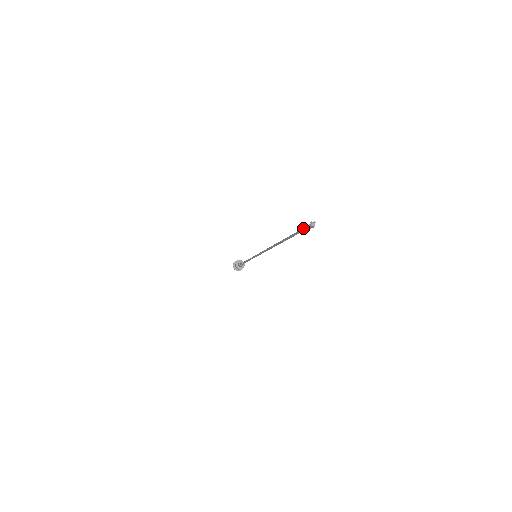
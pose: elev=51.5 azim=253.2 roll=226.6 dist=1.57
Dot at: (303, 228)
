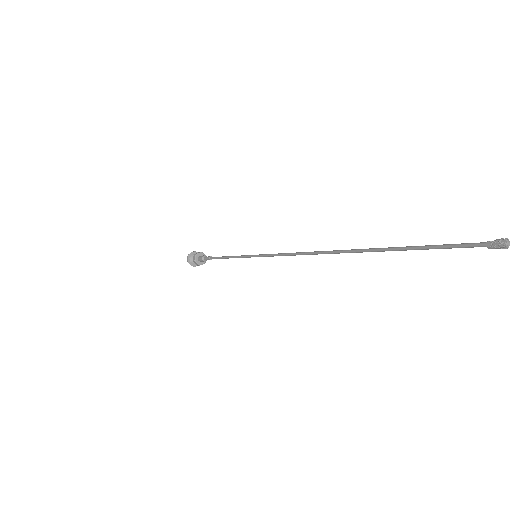
Dot at: (461, 244)
